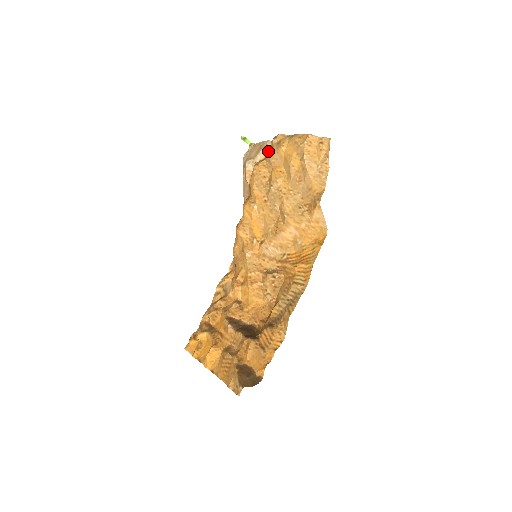
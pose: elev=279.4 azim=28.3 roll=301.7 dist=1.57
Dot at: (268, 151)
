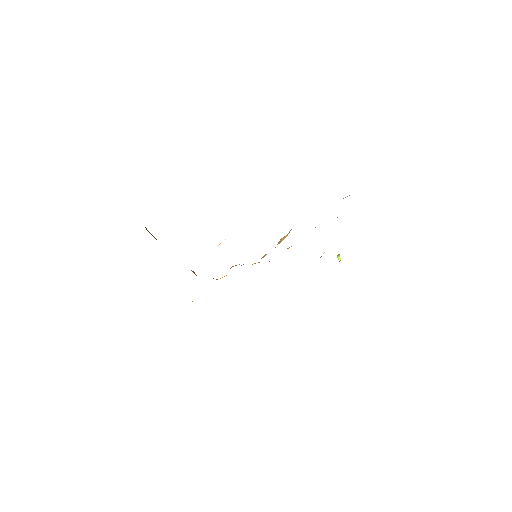
Dot at: occluded
